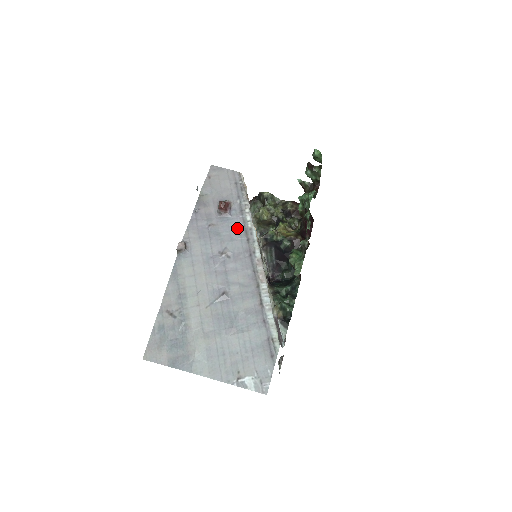
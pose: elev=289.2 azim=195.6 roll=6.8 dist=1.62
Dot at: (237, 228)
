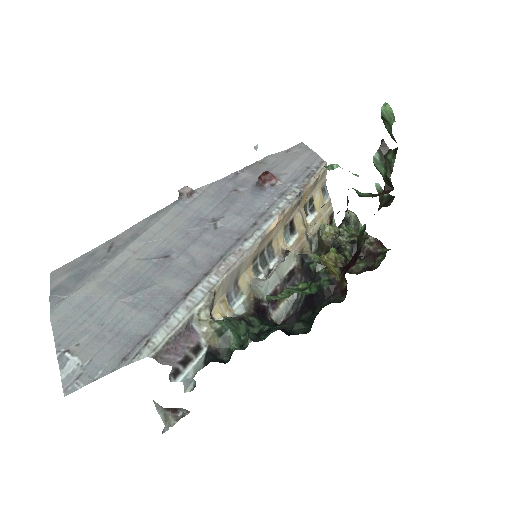
Dot at: (257, 206)
